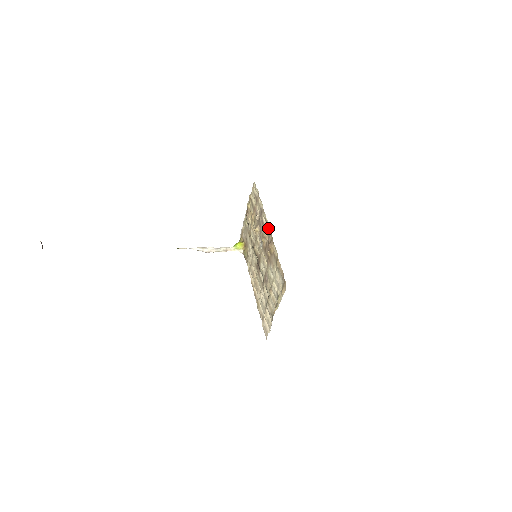
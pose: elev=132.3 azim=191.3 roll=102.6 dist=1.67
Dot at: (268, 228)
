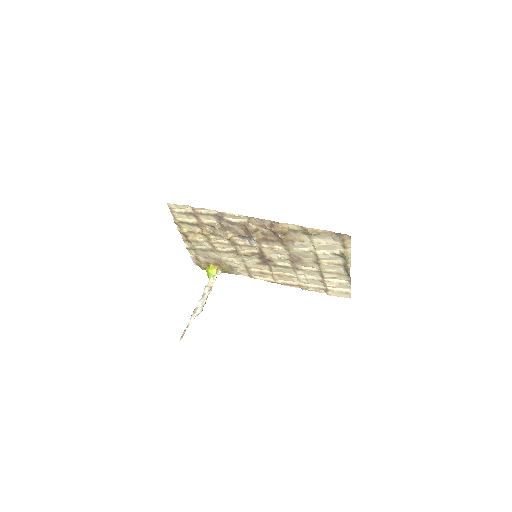
Dot at: (251, 219)
